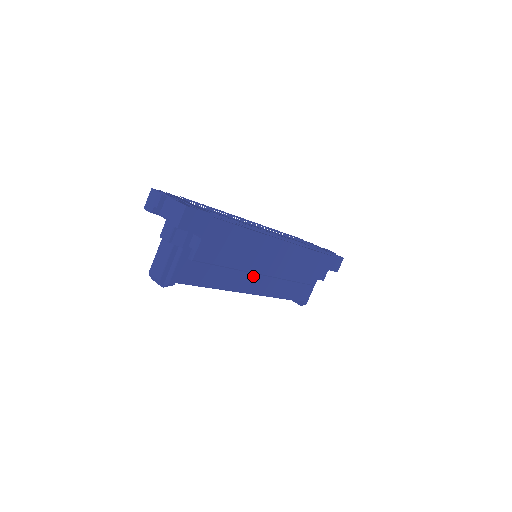
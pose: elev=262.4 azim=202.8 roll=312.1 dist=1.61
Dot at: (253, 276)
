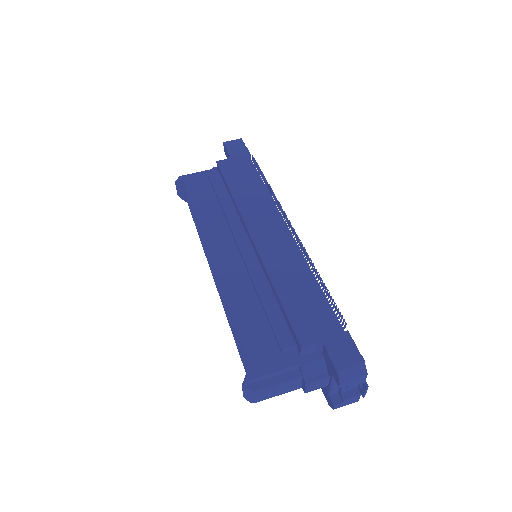
Dot at: (231, 244)
